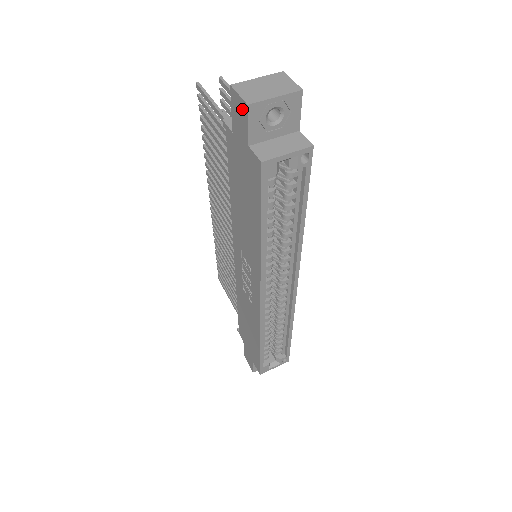
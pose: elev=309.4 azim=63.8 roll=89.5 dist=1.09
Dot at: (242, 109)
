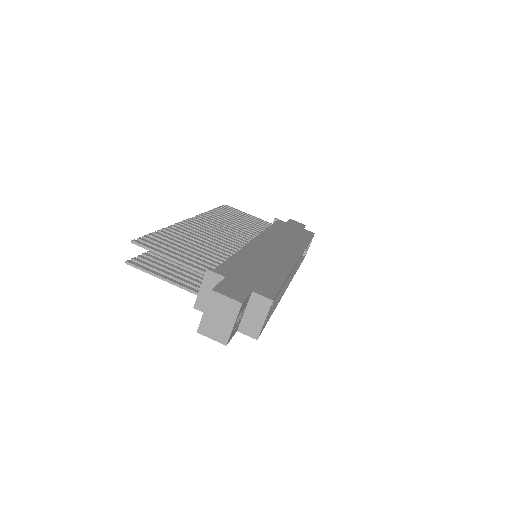
Dot at: occluded
